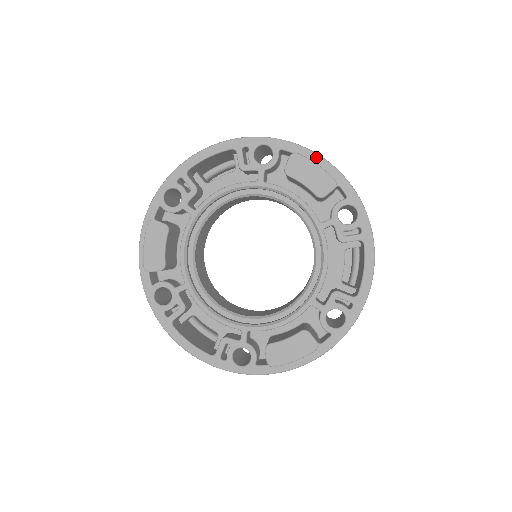
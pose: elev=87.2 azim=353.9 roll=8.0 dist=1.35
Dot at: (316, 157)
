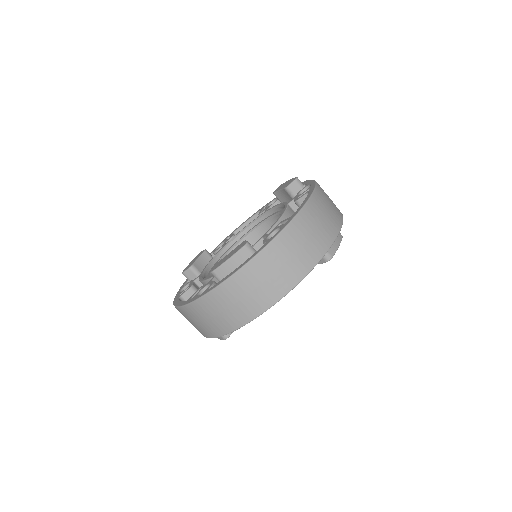
Dot at: occluded
